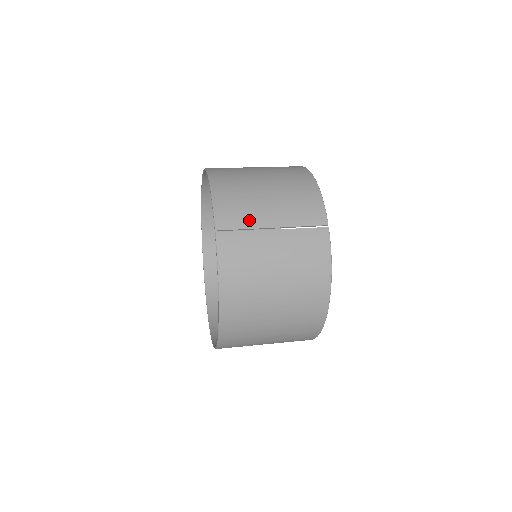
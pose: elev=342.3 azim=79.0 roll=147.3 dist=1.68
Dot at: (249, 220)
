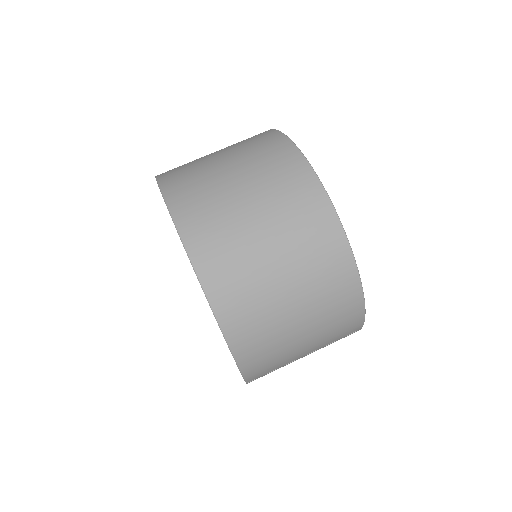
Dot at: (281, 365)
